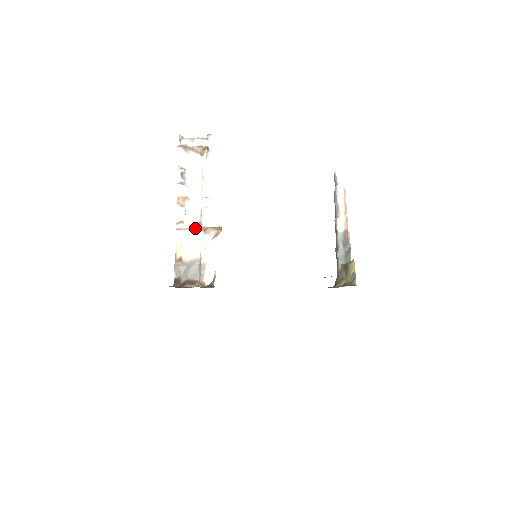
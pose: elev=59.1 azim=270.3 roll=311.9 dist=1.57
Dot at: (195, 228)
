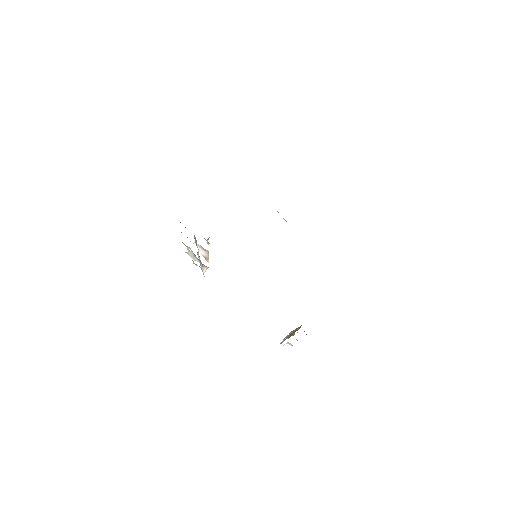
Dot at: occluded
